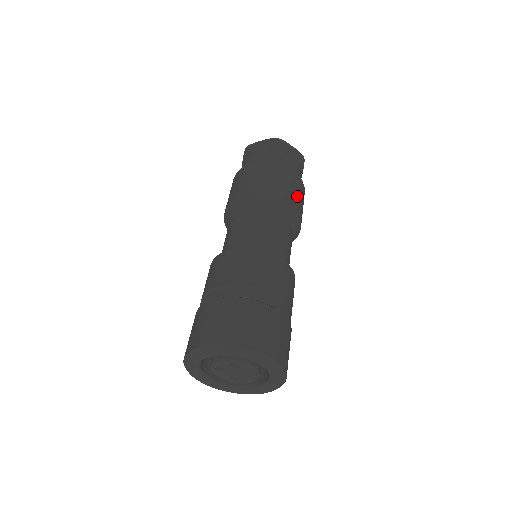
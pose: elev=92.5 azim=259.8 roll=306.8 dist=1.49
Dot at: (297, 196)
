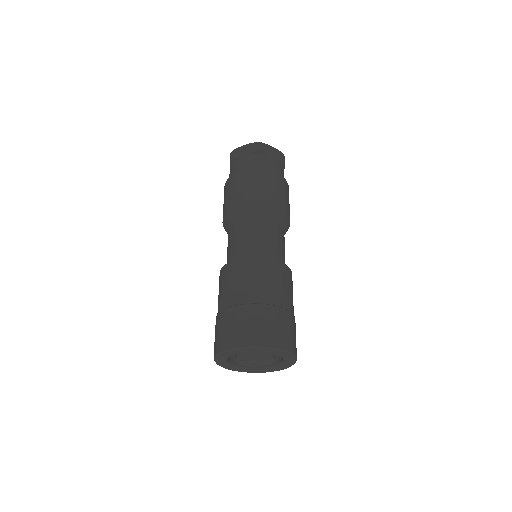
Dot at: (284, 197)
